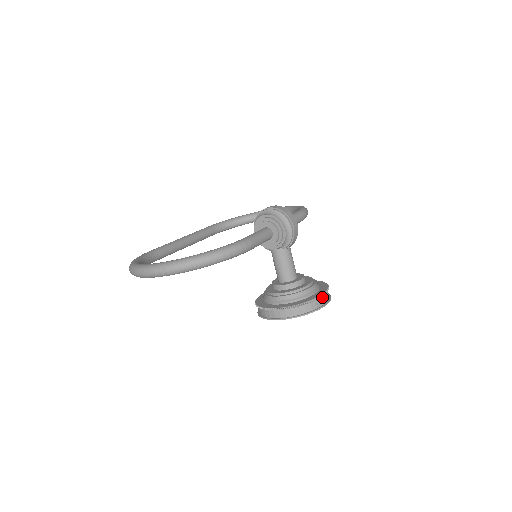
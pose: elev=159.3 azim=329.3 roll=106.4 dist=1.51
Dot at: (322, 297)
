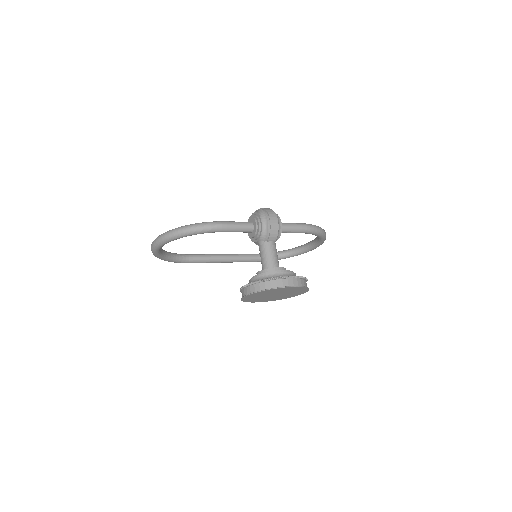
Dot at: (285, 280)
